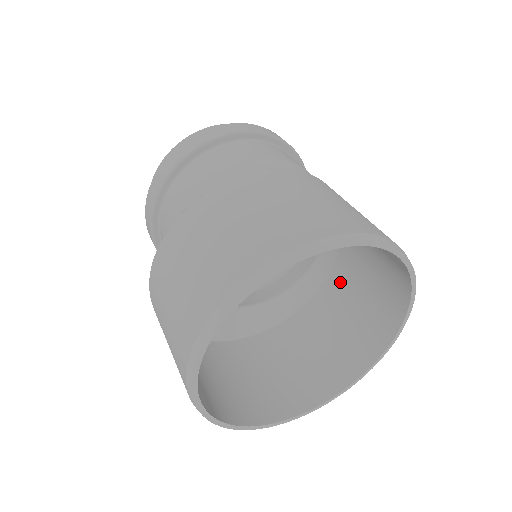
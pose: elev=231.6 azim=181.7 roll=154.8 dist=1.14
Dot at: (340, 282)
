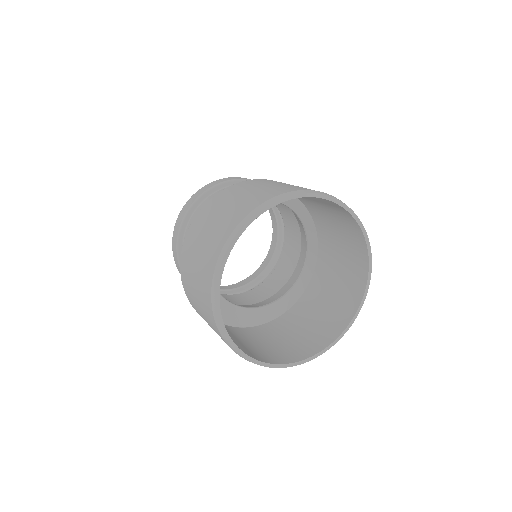
Dot at: (314, 292)
